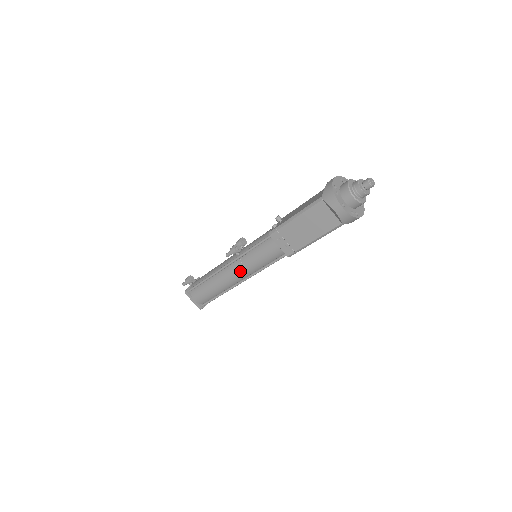
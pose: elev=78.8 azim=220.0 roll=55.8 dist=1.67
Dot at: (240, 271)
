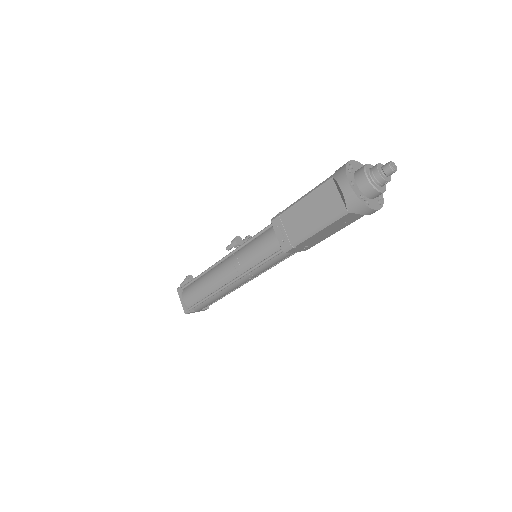
Dot at: (233, 266)
